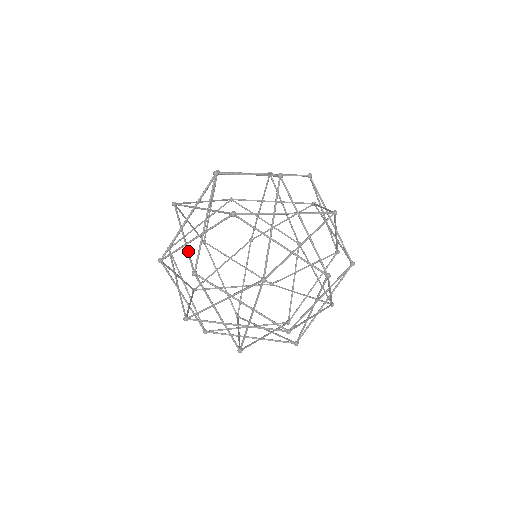
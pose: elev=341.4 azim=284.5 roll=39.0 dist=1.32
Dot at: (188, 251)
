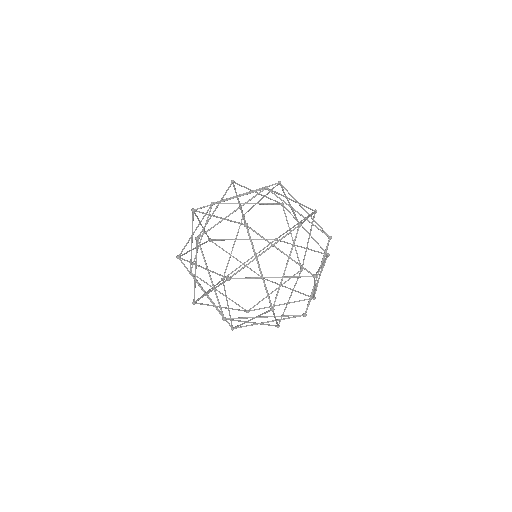
Dot at: (188, 251)
